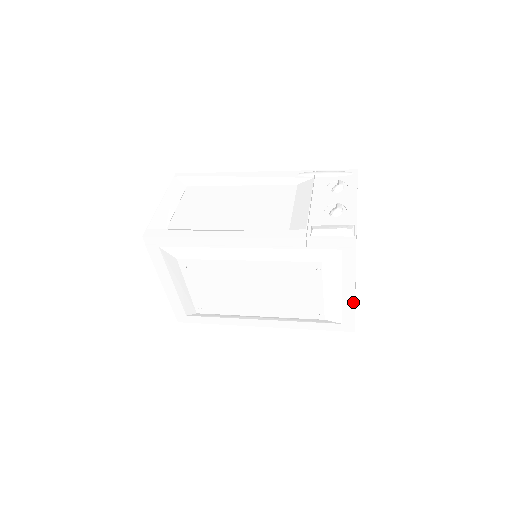
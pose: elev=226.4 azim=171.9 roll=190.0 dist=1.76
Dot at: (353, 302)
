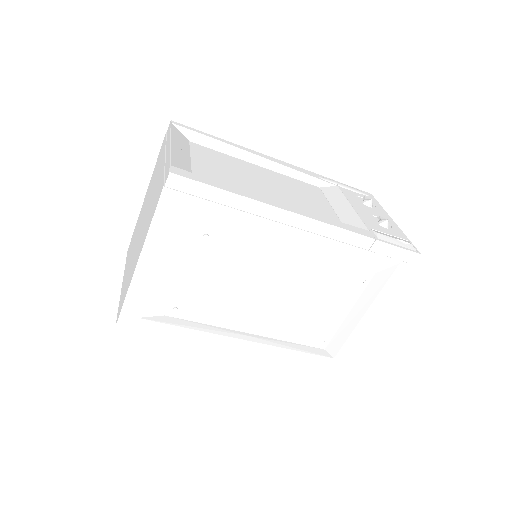
Dot at: (364, 332)
